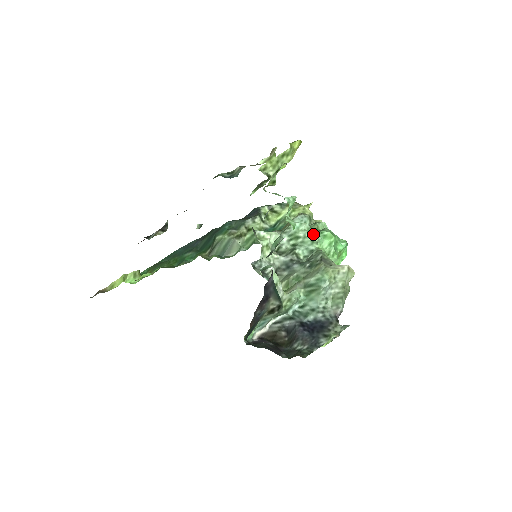
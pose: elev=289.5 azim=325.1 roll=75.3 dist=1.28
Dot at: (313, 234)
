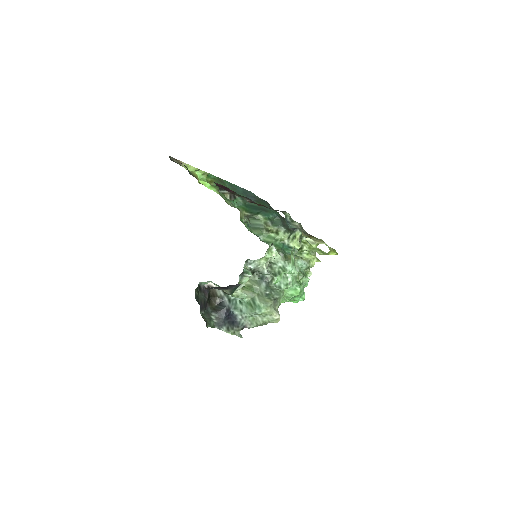
Dot at: (292, 282)
